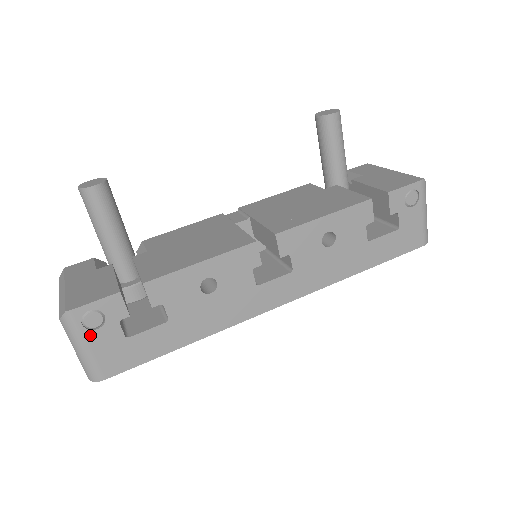
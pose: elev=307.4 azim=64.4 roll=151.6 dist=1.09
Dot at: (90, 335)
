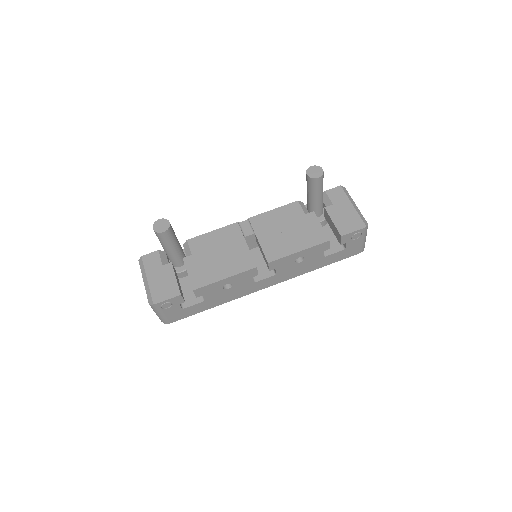
Dot at: (165, 310)
